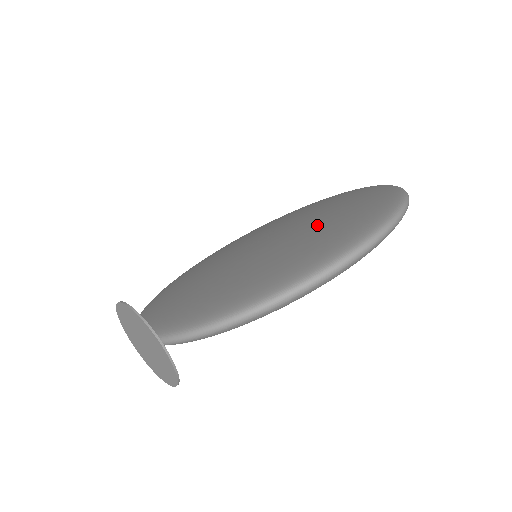
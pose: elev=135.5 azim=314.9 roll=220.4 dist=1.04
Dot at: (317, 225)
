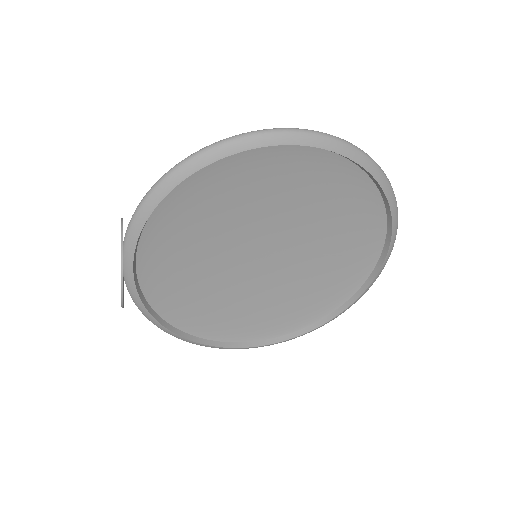
Dot at: occluded
